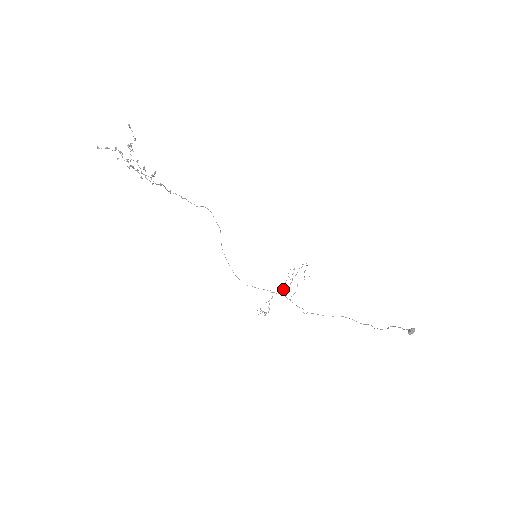
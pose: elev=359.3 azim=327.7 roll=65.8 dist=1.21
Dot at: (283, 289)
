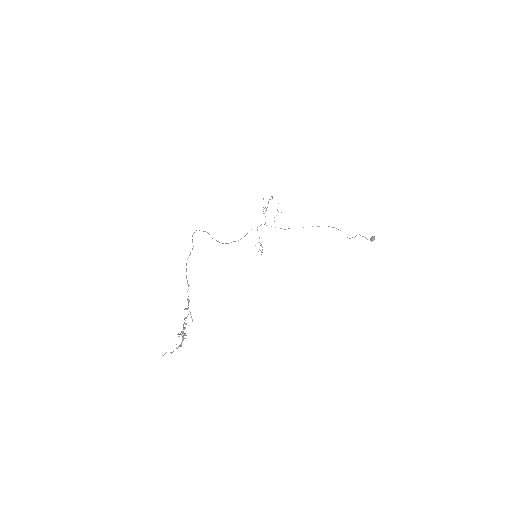
Dot at: occluded
